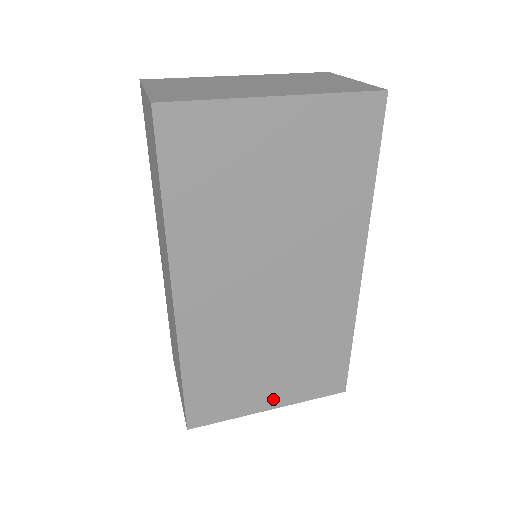
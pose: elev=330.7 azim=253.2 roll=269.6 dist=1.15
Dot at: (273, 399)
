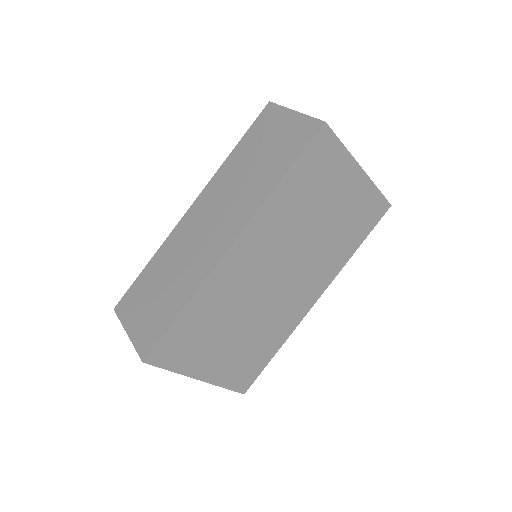
Dot at: (208, 371)
